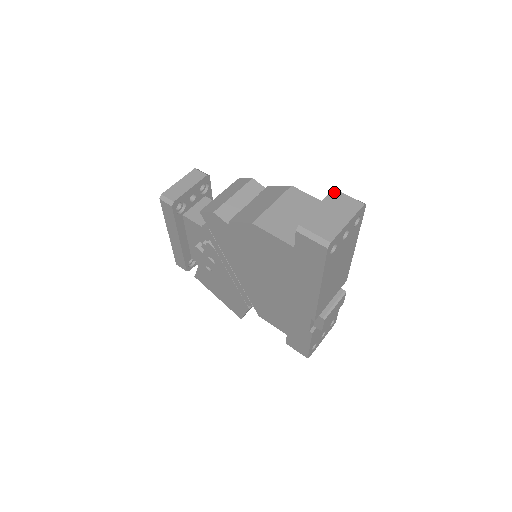
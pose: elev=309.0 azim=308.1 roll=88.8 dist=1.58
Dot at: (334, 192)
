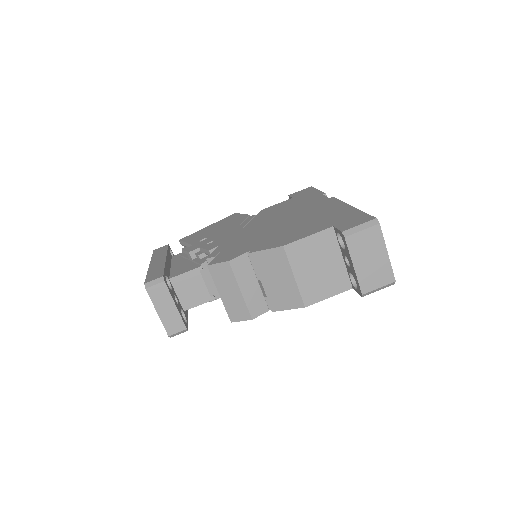
Dot at: (349, 241)
